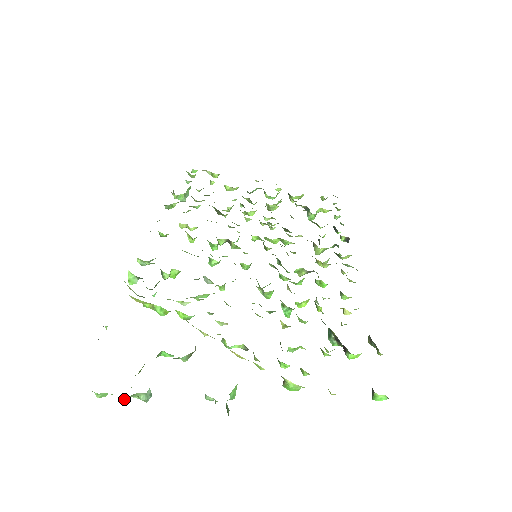
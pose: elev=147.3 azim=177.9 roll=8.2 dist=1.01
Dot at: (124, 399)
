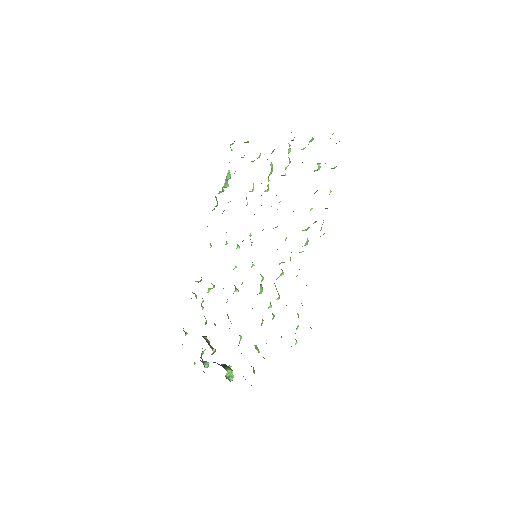
Dot at: occluded
